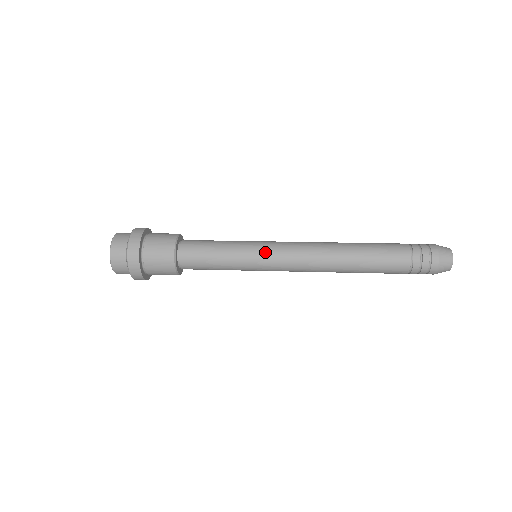
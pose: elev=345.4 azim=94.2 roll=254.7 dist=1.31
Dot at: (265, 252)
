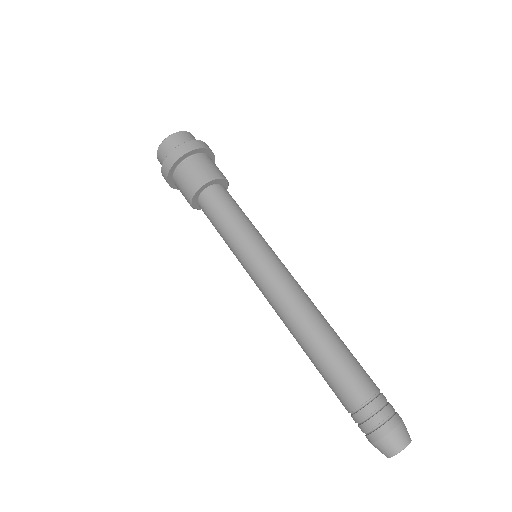
Dot at: (250, 268)
